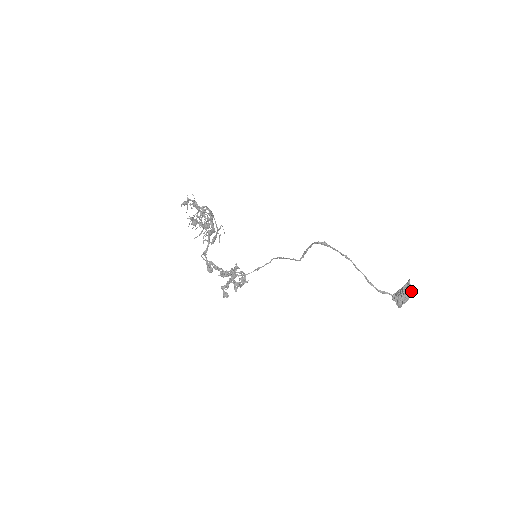
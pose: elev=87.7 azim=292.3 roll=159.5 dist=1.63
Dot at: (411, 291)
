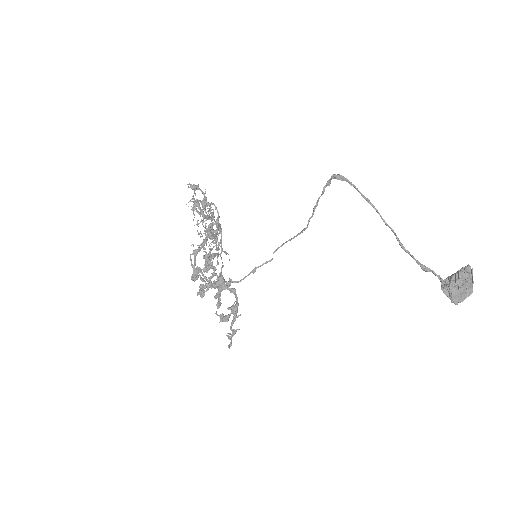
Dot at: (472, 278)
